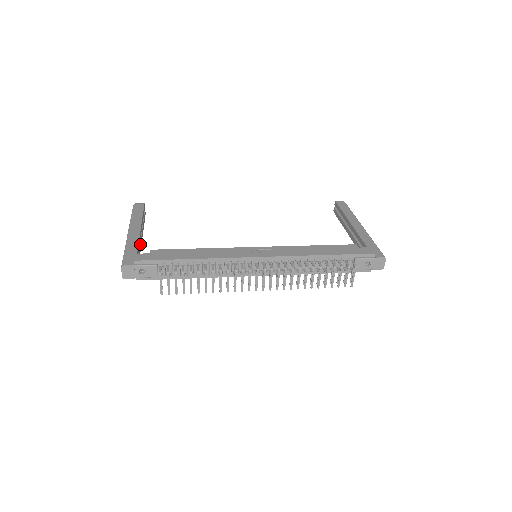
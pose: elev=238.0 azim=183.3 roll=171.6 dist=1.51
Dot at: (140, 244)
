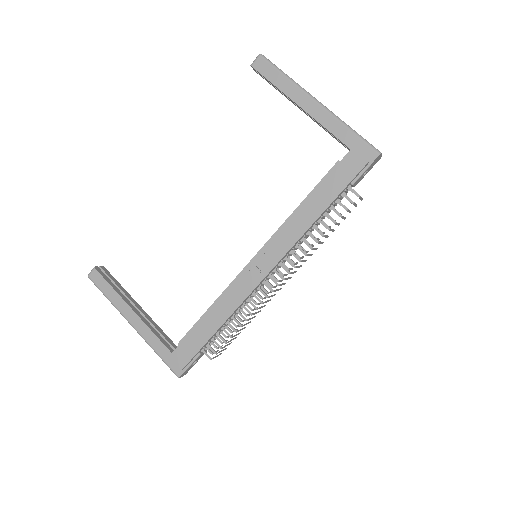
Dot at: (152, 325)
